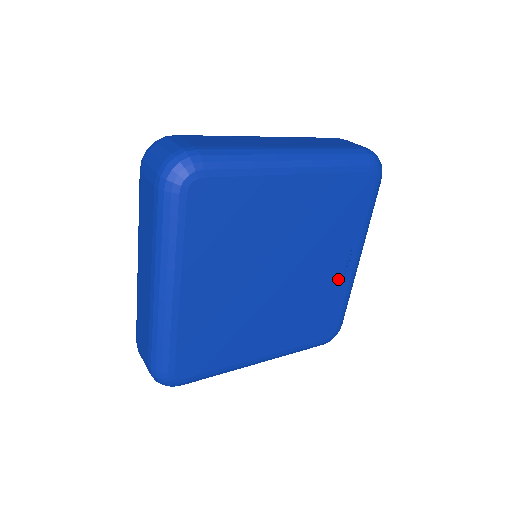
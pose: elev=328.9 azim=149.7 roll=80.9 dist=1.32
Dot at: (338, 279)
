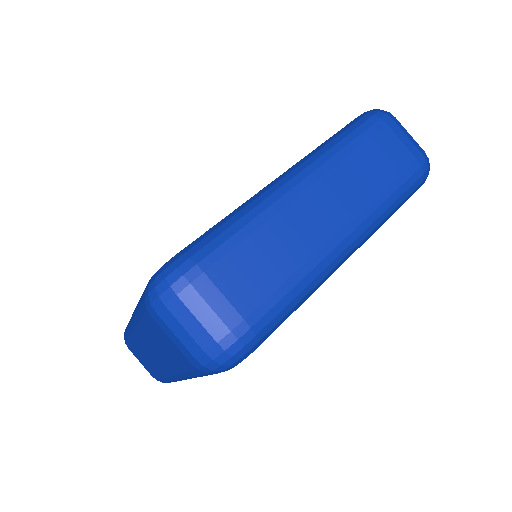
Dot at: occluded
